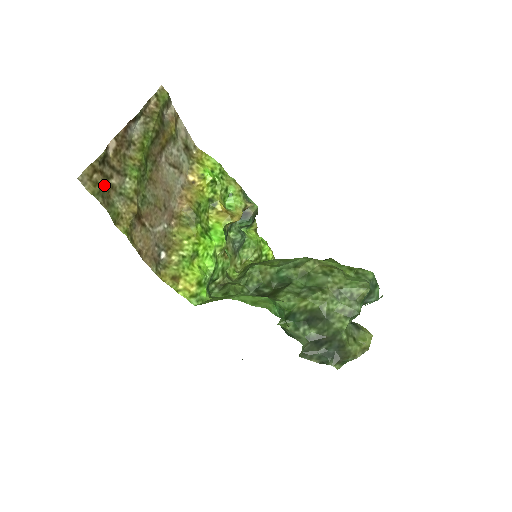
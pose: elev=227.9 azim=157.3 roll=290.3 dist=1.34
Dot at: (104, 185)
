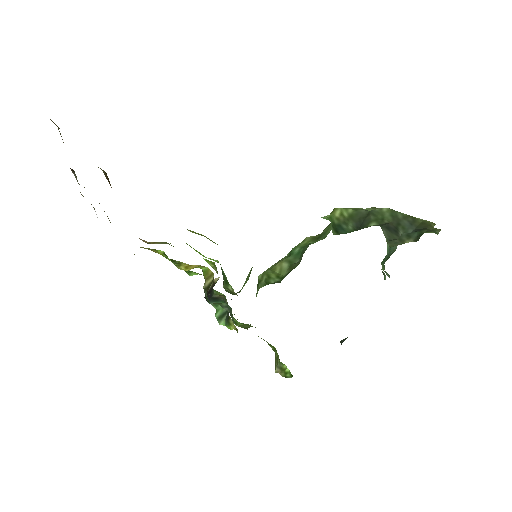
Dot at: occluded
